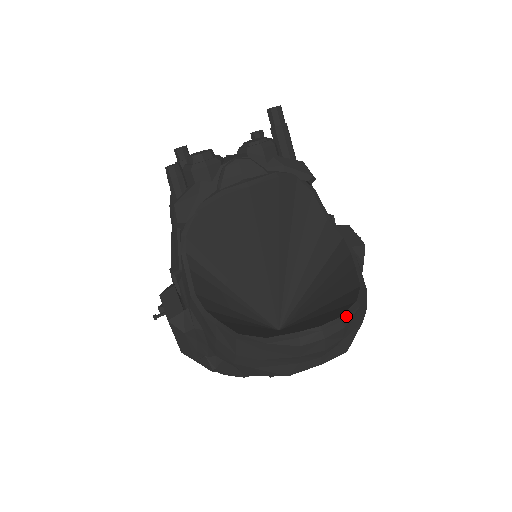
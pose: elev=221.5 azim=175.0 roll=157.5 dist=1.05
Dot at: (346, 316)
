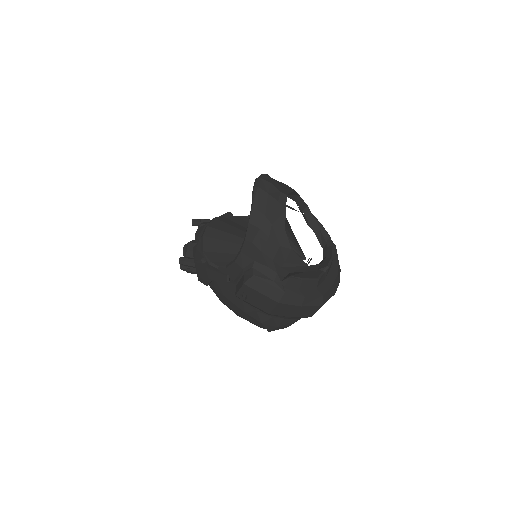
Dot at: occluded
